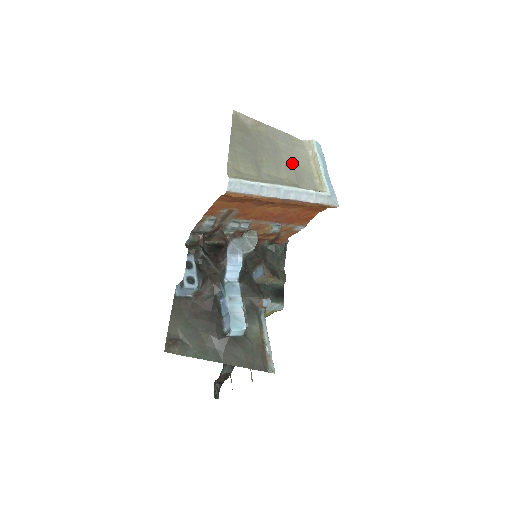
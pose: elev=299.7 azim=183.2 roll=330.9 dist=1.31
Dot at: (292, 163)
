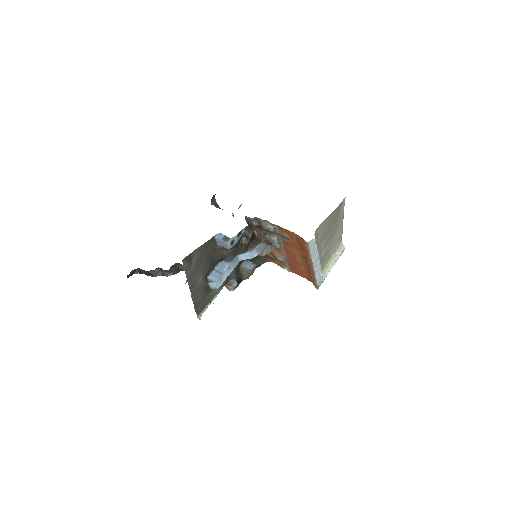
Dot at: (329, 249)
